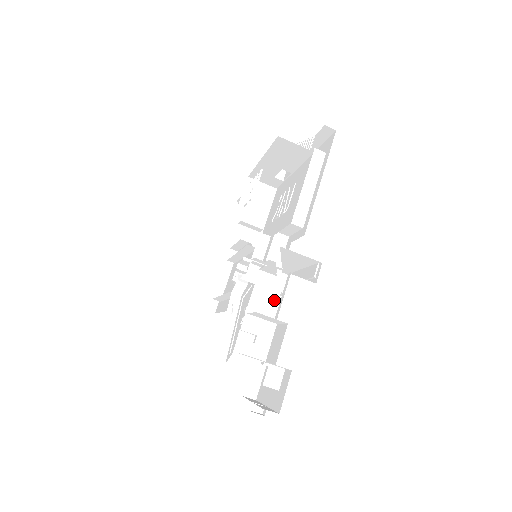
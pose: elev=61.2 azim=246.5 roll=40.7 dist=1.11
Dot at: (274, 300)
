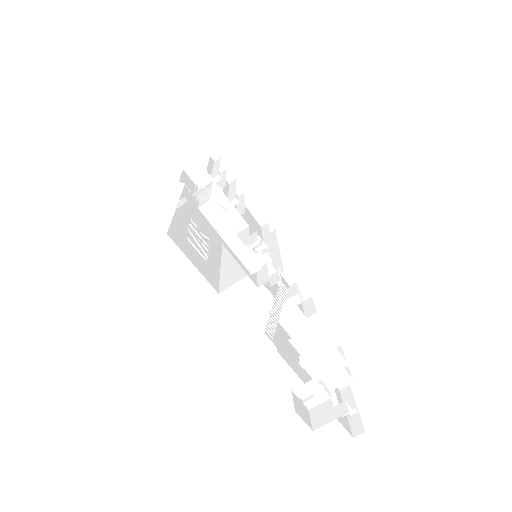
Dot at: (299, 315)
